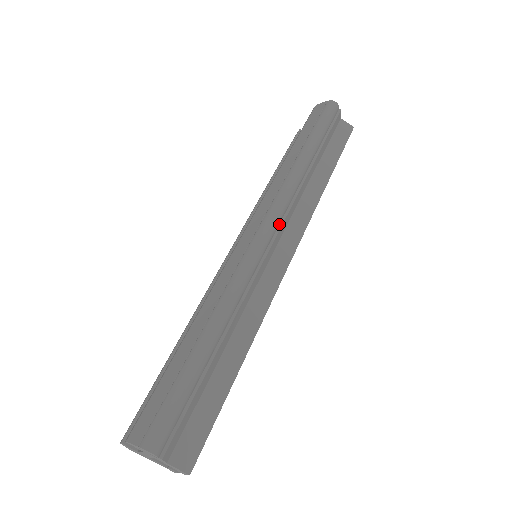
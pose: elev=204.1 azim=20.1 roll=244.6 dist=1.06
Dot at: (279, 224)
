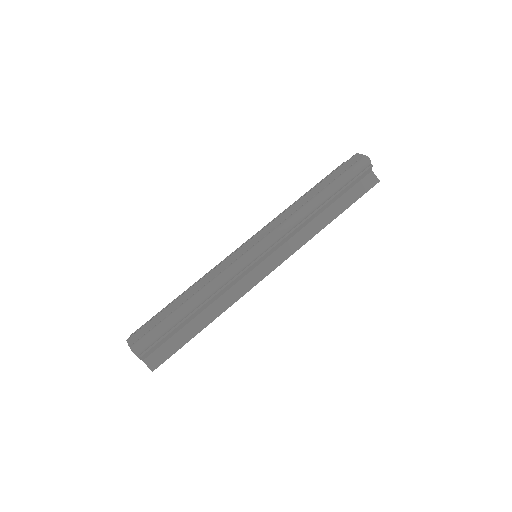
Dot at: (273, 245)
